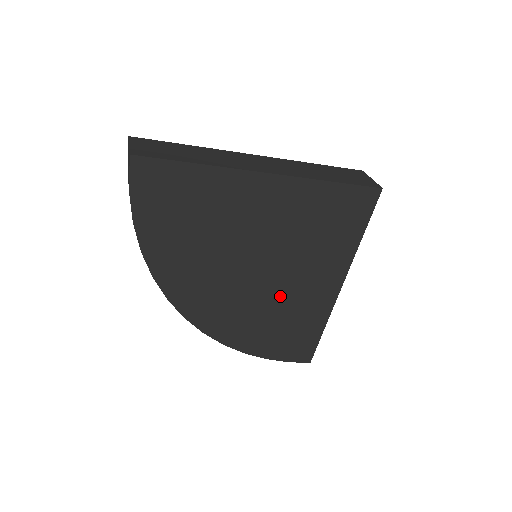
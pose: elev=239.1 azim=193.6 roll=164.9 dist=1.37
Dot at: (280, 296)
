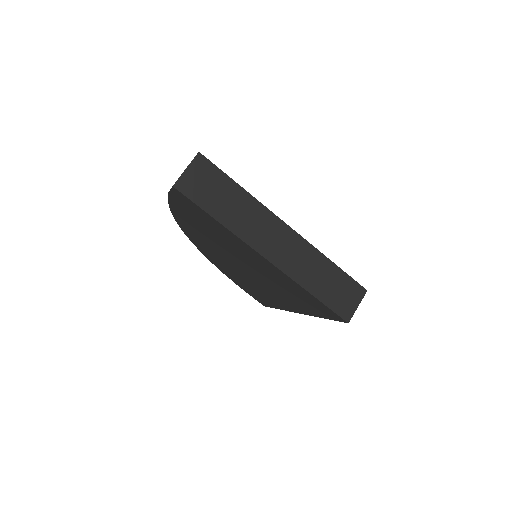
Dot at: (255, 283)
